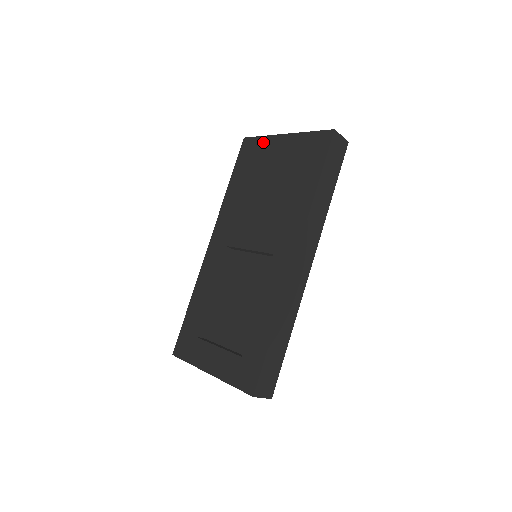
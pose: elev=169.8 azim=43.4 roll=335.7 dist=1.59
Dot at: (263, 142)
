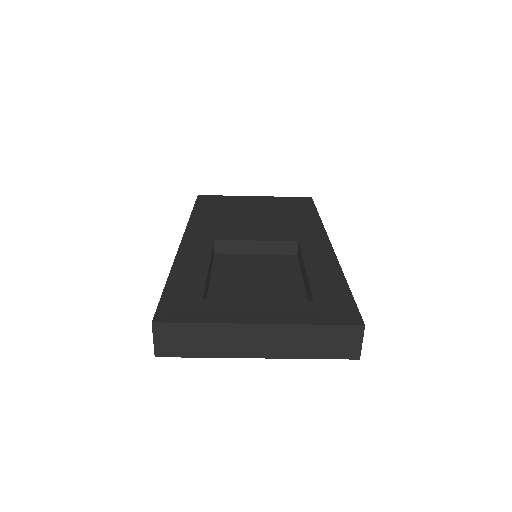
Dot at: (229, 197)
